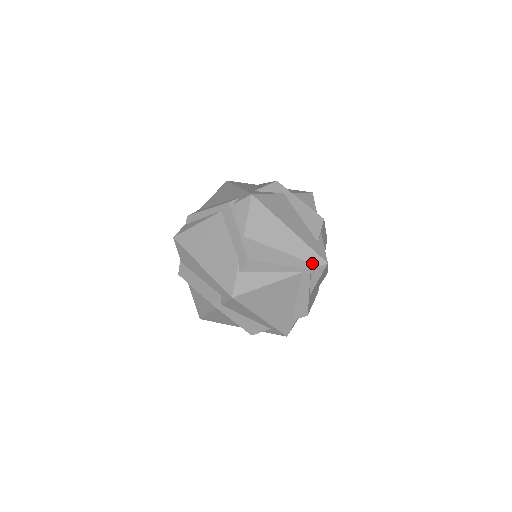
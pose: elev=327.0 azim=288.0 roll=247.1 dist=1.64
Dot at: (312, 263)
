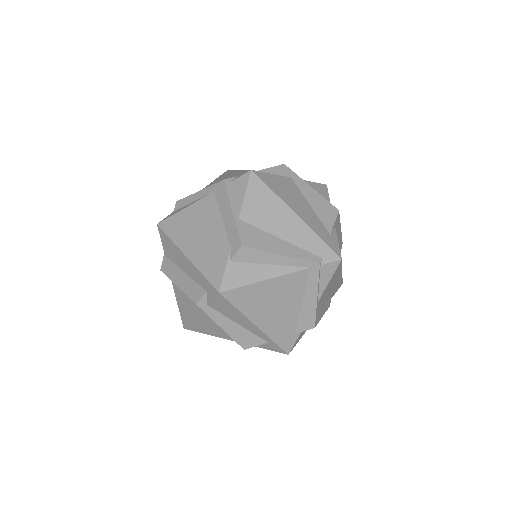
Dot at: (322, 257)
